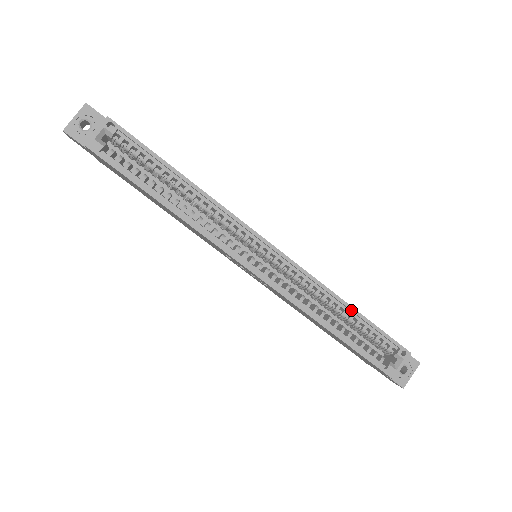
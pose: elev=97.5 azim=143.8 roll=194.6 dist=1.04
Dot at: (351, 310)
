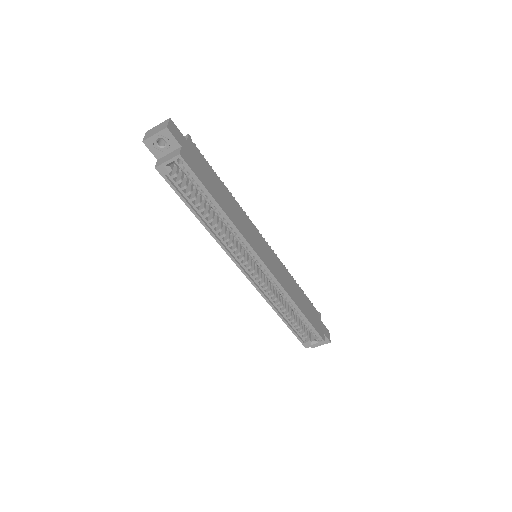
Dot at: (300, 313)
